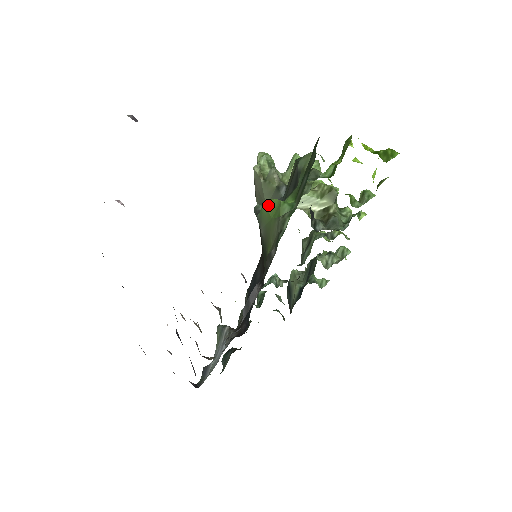
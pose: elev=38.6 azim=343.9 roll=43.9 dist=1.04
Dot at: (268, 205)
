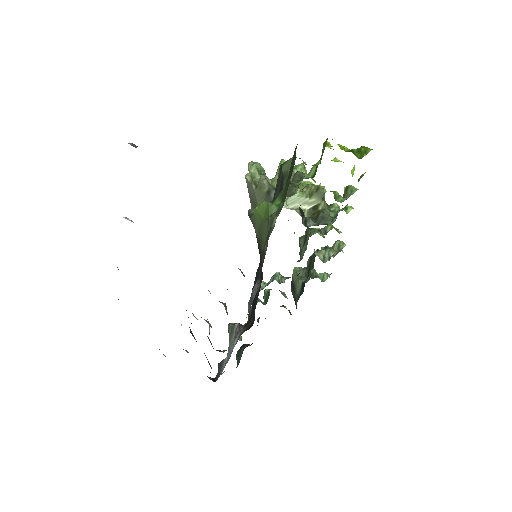
Dot at: (259, 208)
